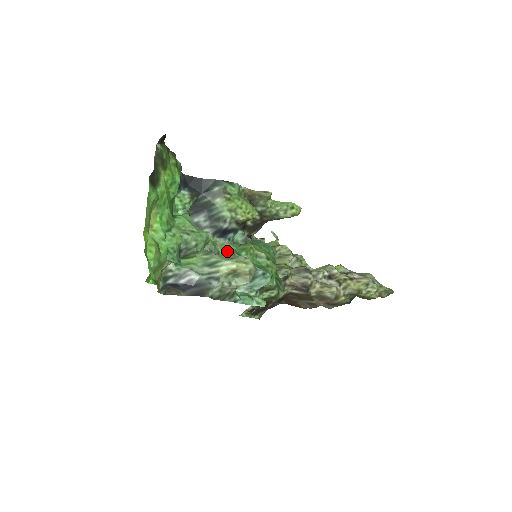
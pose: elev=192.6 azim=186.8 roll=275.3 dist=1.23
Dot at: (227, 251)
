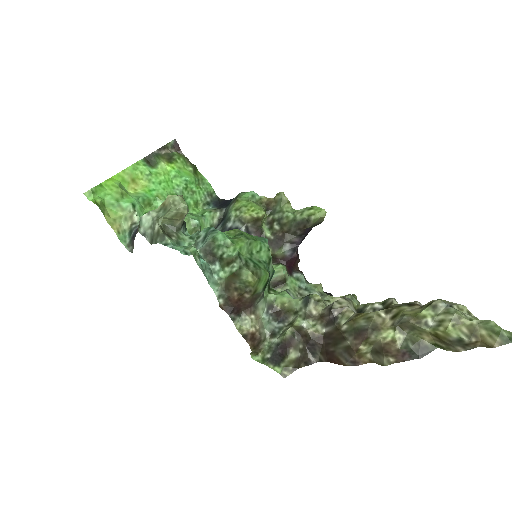
Dot at: occluded
